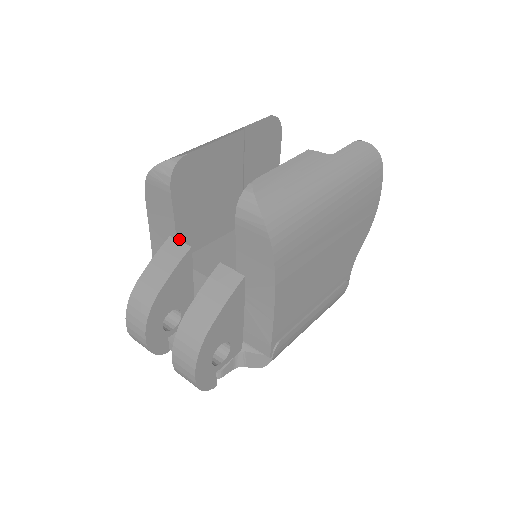
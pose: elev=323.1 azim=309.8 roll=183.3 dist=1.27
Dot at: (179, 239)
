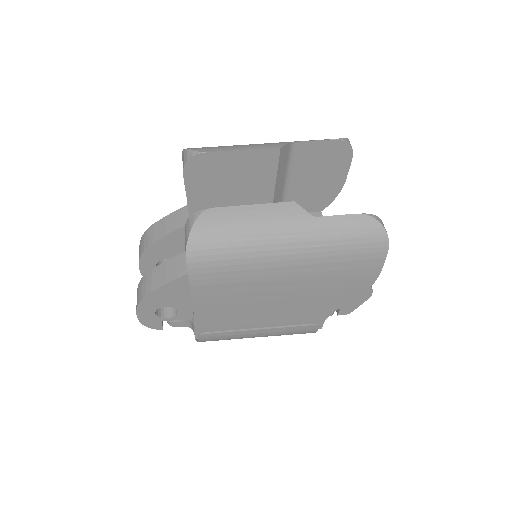
Dot at: (191, 211)
